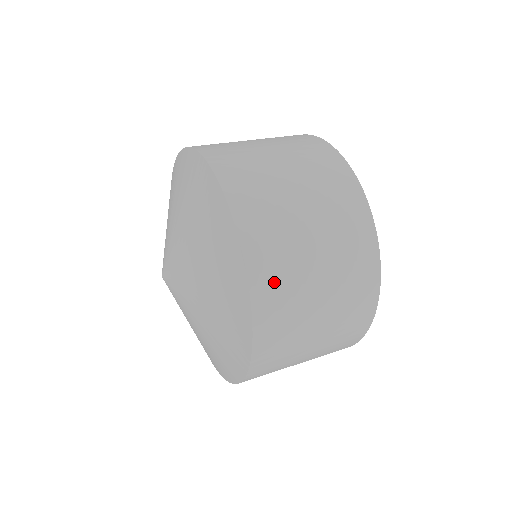
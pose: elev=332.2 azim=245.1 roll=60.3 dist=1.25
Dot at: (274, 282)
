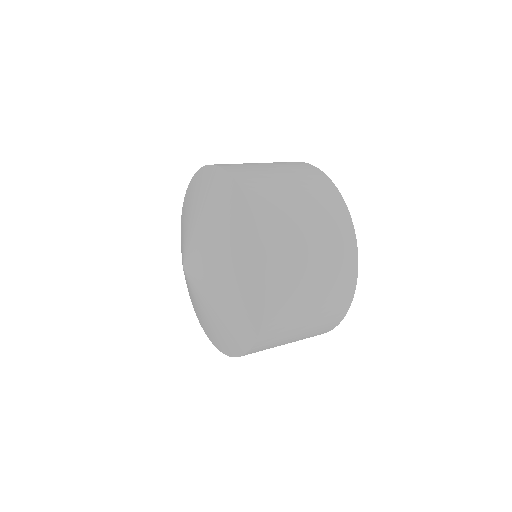
Dot at: (268, 206)
